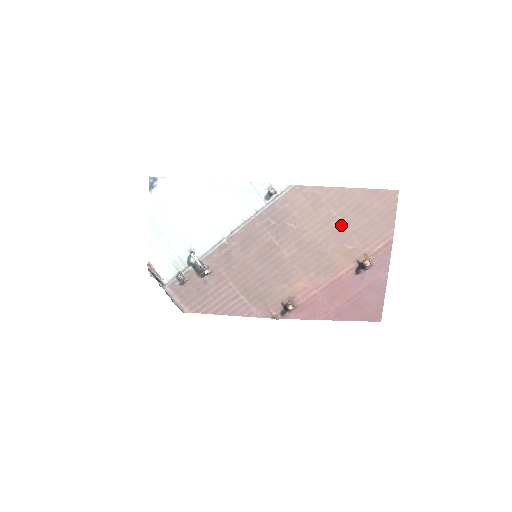
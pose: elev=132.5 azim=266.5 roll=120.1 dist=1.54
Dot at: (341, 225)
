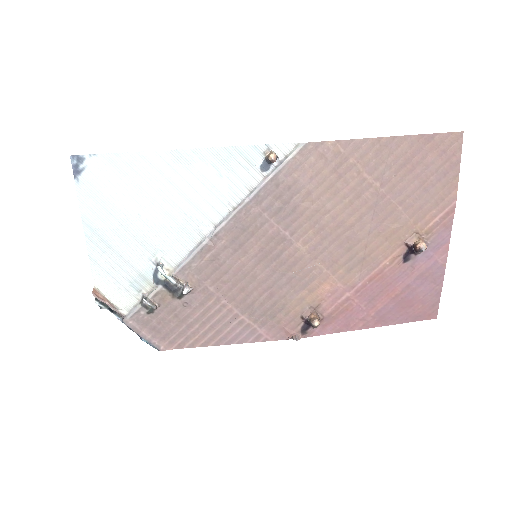
Dot at: (380, 195)
